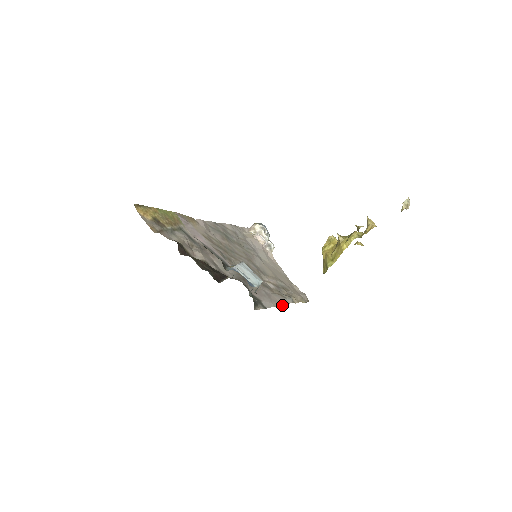
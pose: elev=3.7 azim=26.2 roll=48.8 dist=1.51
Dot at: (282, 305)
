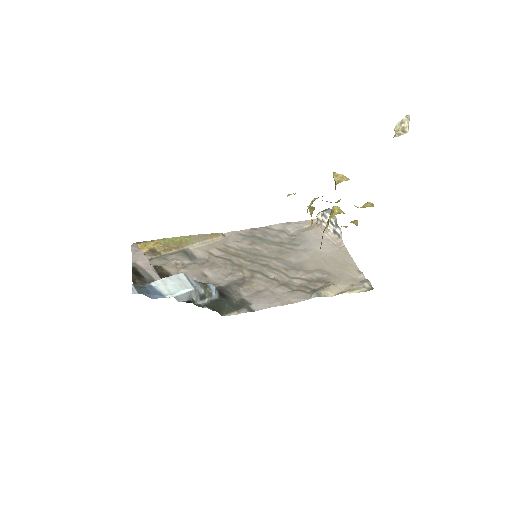
Dot at: (292, 303)
